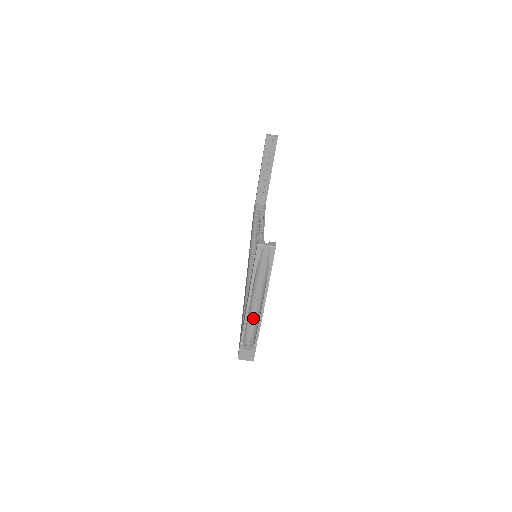
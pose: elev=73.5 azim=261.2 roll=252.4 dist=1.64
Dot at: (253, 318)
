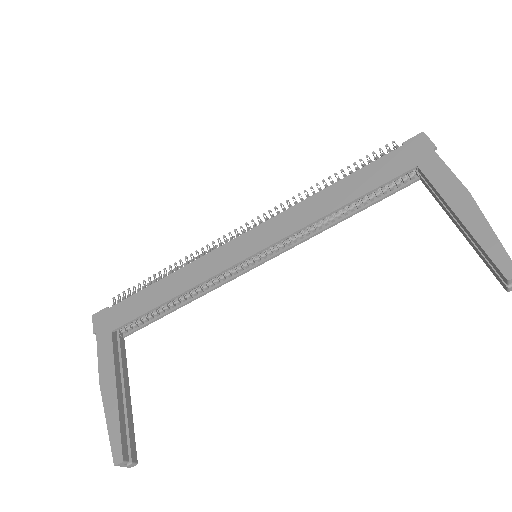
Dot at: occluded
